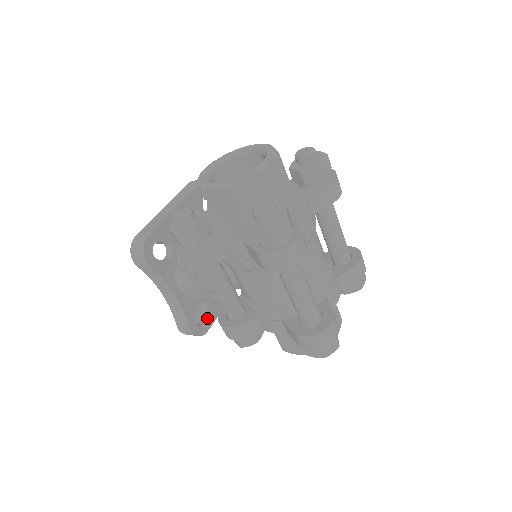
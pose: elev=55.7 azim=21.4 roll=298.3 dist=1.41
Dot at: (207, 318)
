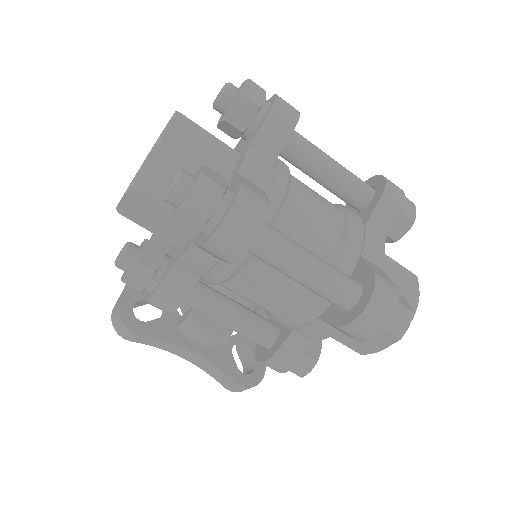
Dot at: (255, 360)
